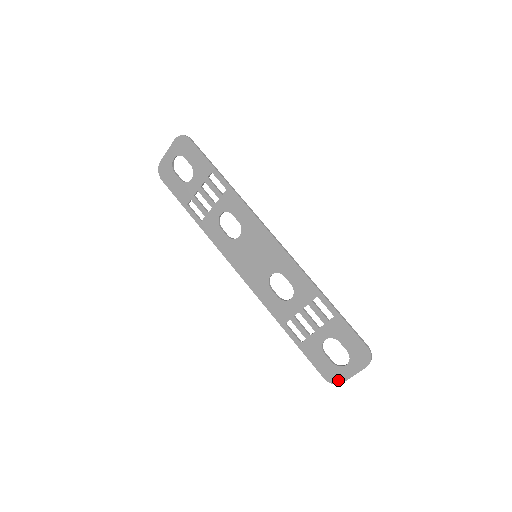
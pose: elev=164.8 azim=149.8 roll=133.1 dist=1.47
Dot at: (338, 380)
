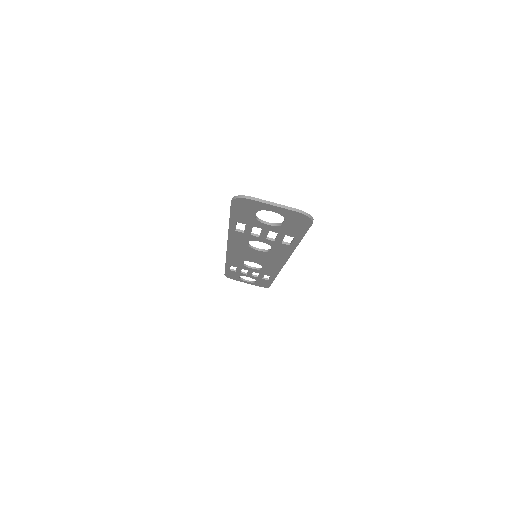
Dot at: (233, 279)
